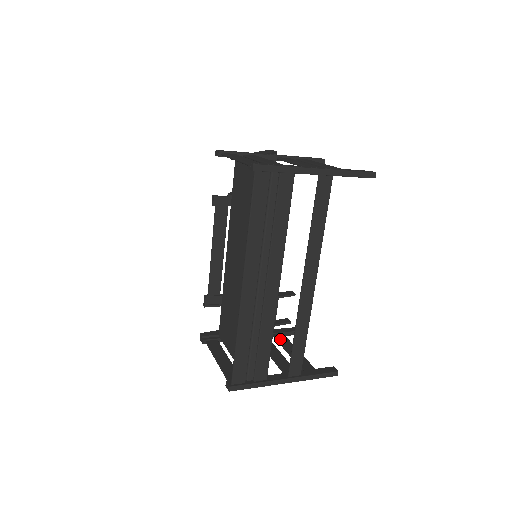
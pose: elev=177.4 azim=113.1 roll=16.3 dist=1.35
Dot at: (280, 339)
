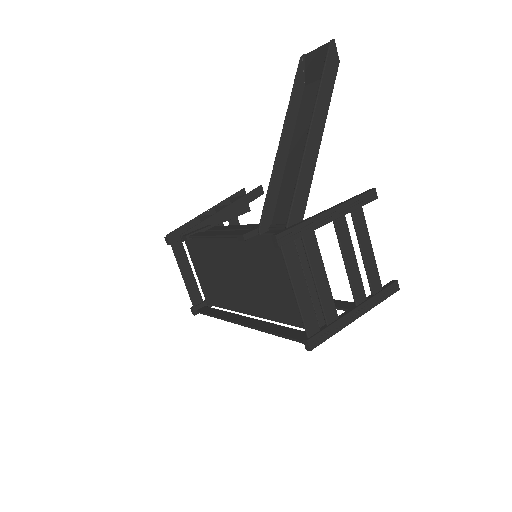
Dot at: occluded
